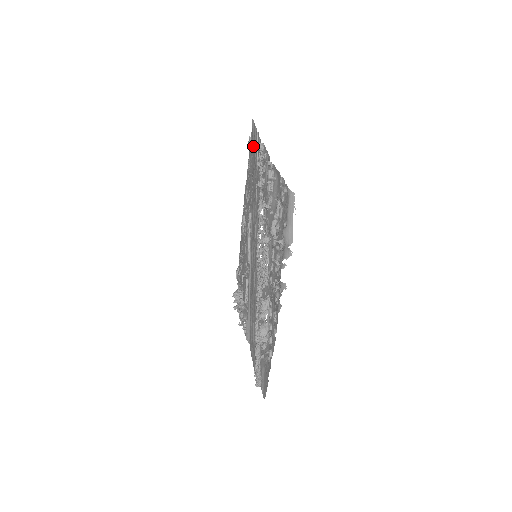
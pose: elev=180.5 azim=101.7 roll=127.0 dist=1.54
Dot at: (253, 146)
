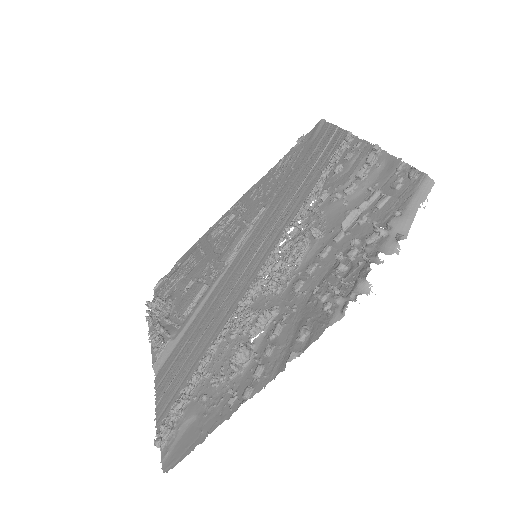
Dot at: (310, 142)
